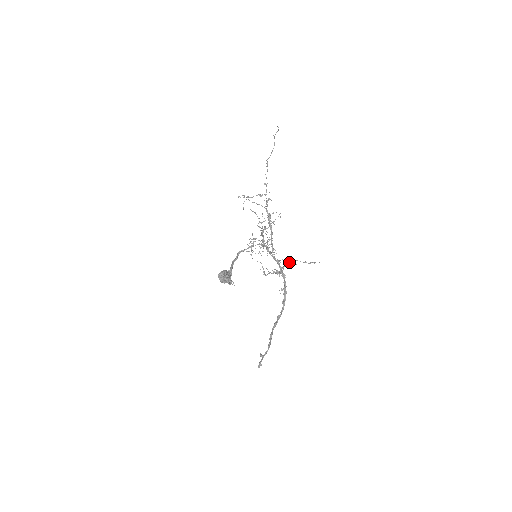
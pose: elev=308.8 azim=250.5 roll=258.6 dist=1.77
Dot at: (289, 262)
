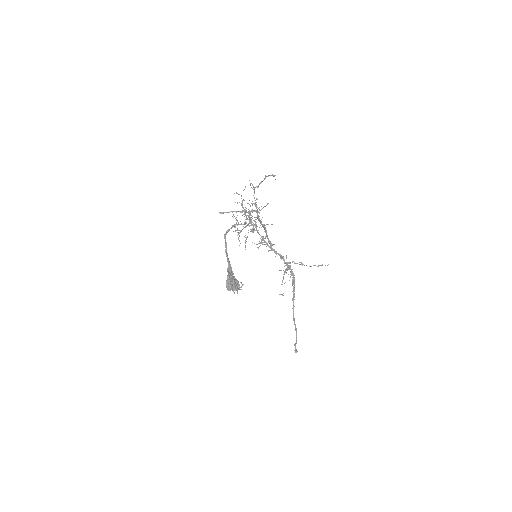
Dot at: occluded
